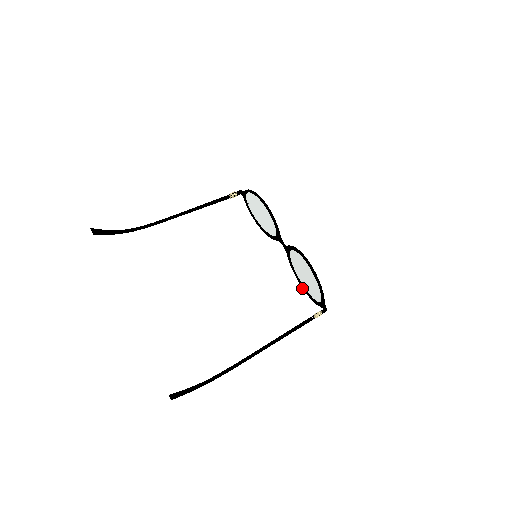
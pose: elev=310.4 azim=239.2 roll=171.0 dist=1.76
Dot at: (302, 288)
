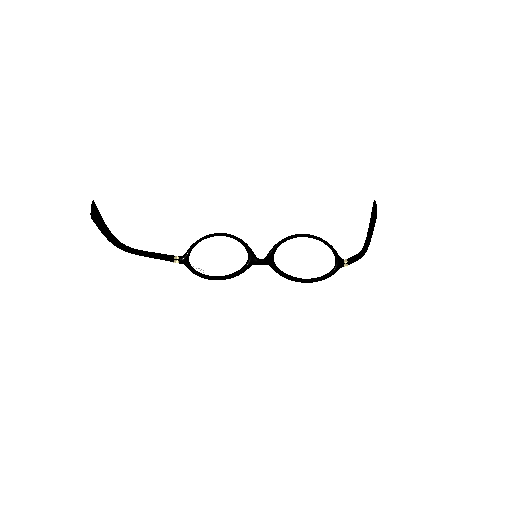
Dot at: (305, 282)
